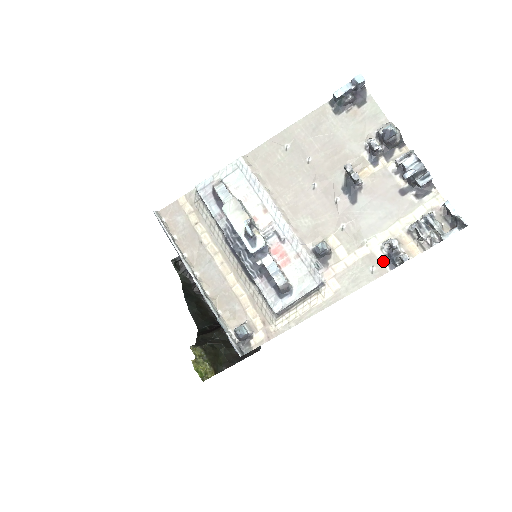
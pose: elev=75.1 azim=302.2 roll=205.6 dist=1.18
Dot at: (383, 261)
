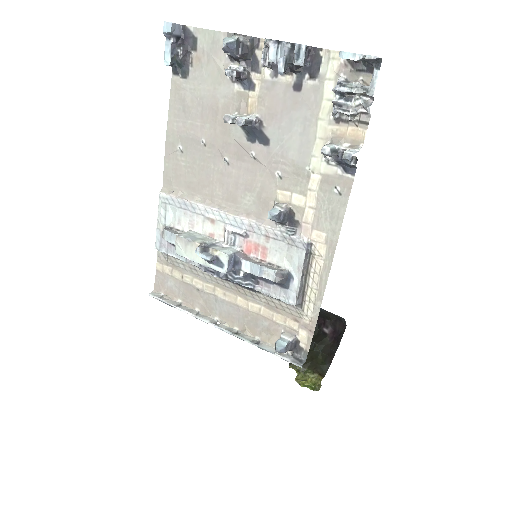
Dot at: (339, 173)
